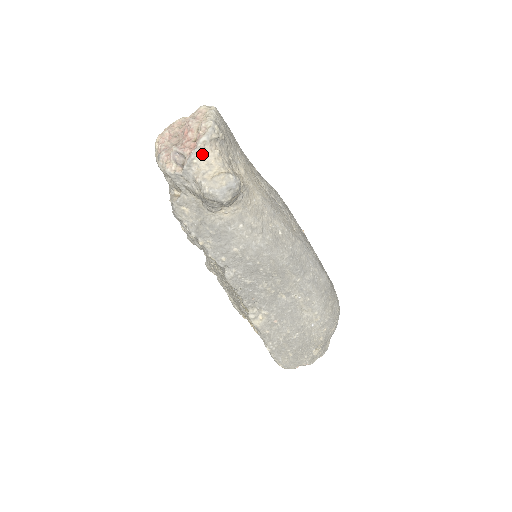
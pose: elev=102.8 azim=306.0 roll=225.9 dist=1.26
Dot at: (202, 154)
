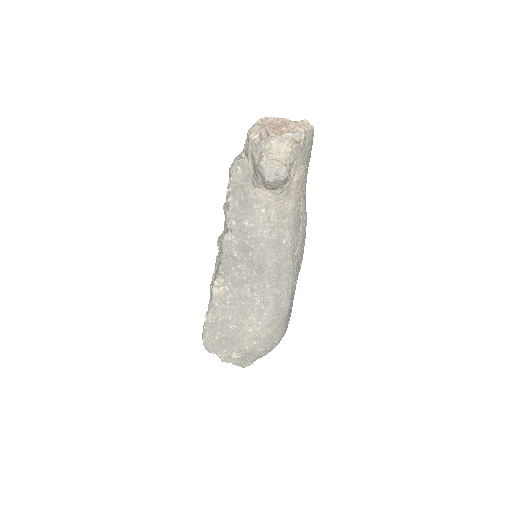
Dot at: (280, 142)
